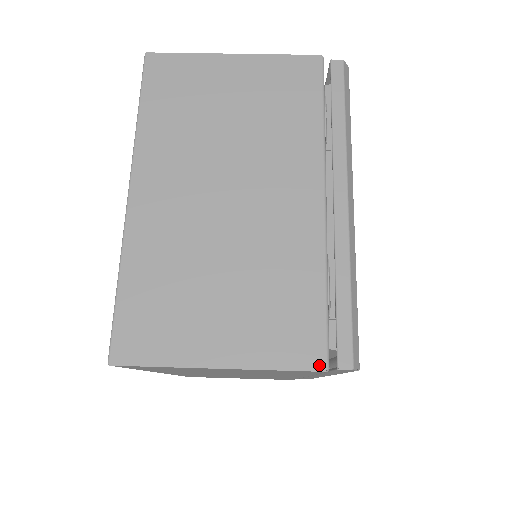
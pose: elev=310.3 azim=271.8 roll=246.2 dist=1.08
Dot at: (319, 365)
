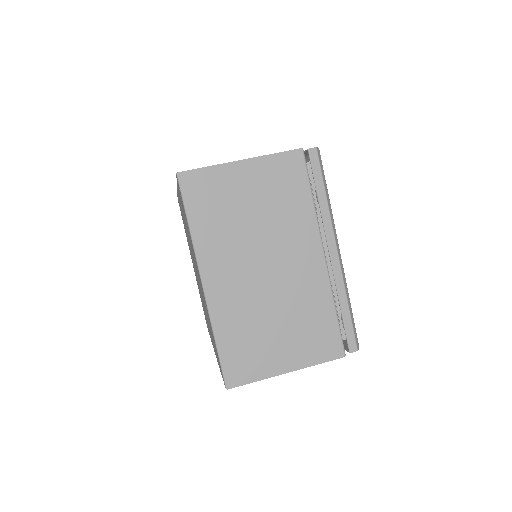
Dot at: (340, 355)
